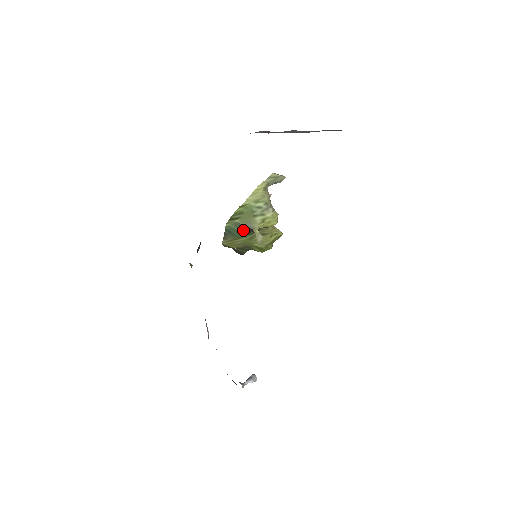
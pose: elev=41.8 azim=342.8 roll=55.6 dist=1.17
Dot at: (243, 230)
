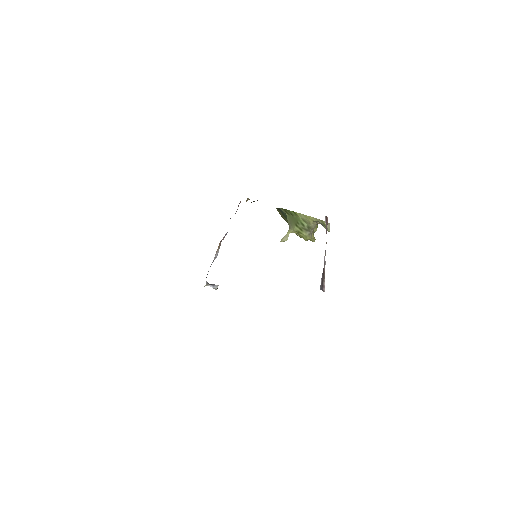
Dot at: occluded
